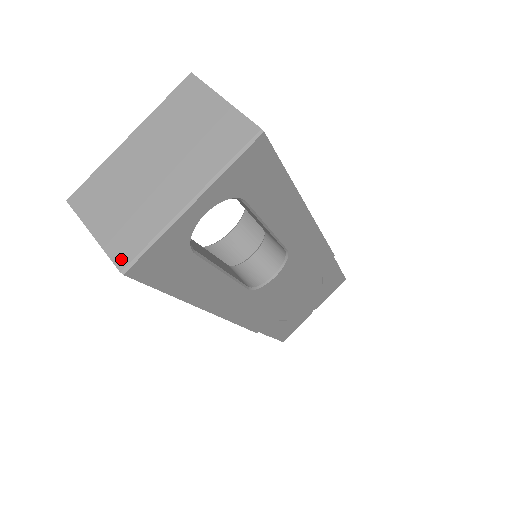
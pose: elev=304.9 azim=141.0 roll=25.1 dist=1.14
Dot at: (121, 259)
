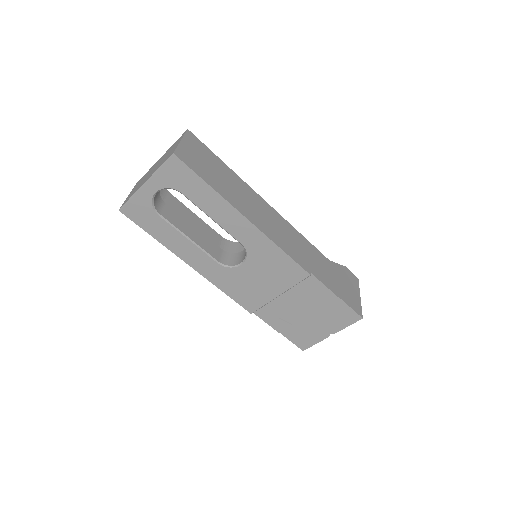
Dot at: (123, 205)
